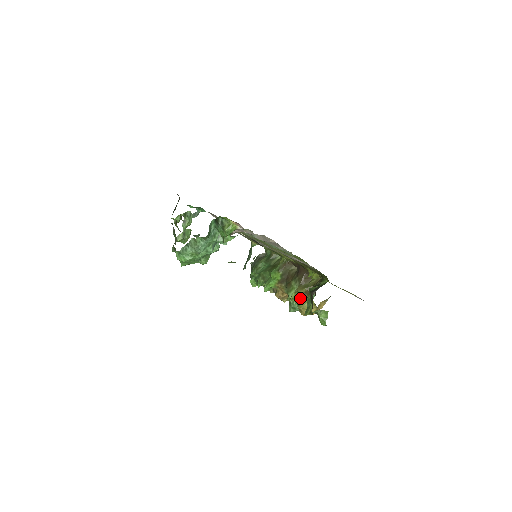
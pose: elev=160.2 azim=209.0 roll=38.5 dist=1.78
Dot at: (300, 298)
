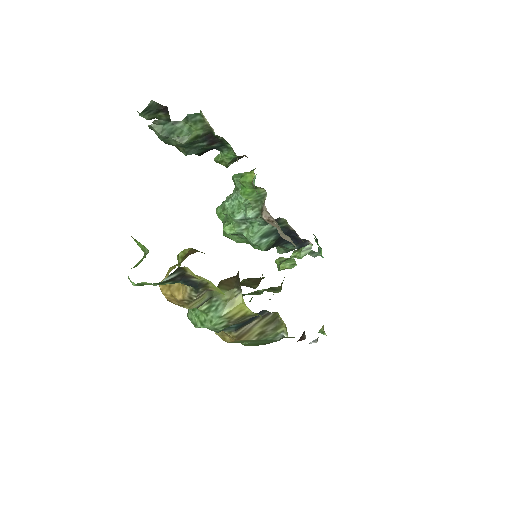
Dot at: (181, 261)
